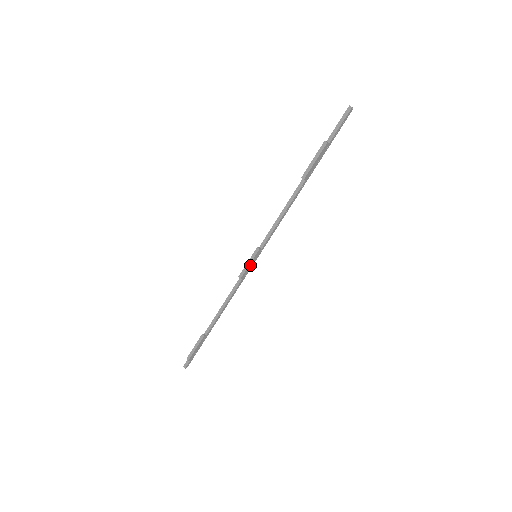
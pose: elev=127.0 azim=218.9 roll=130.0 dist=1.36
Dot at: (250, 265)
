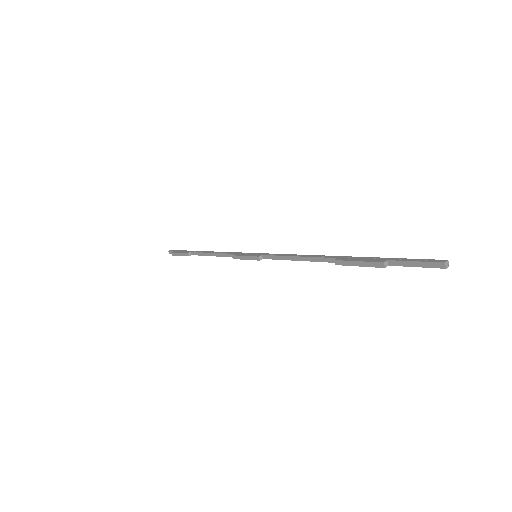
Dot at: (247, 258)
